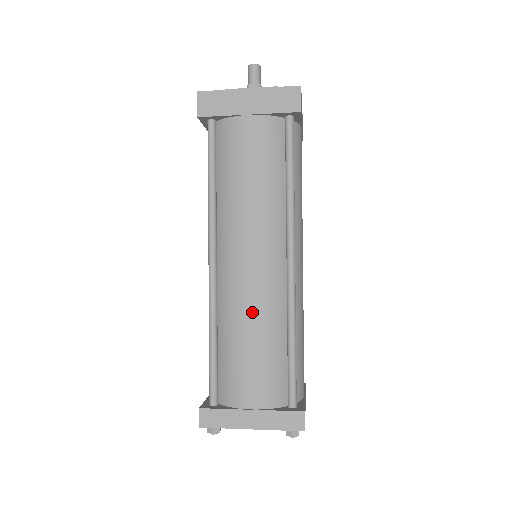
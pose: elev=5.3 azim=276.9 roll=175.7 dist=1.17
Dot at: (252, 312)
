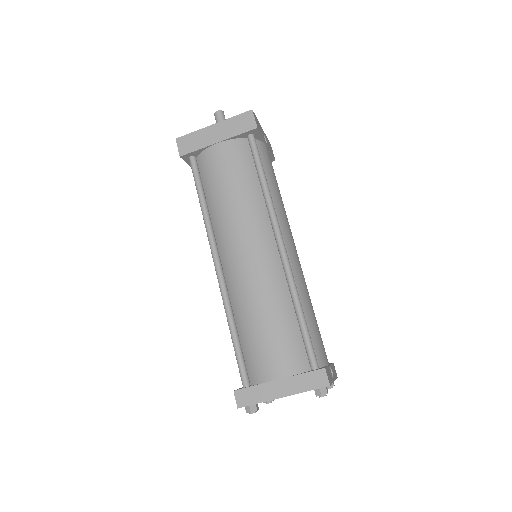
Dot at: (258, 294)
